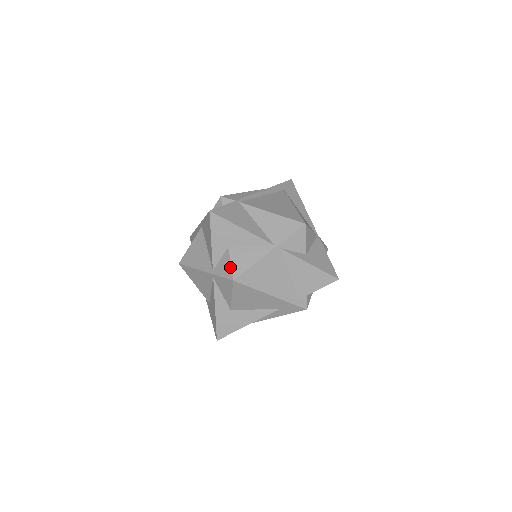
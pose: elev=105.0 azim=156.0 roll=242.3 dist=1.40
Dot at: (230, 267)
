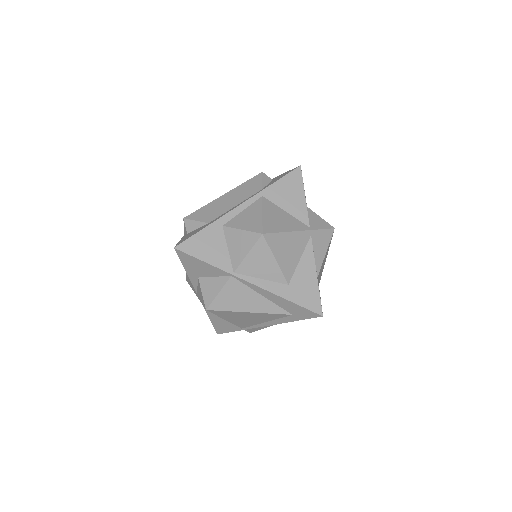
Dot at: (323, 220)
